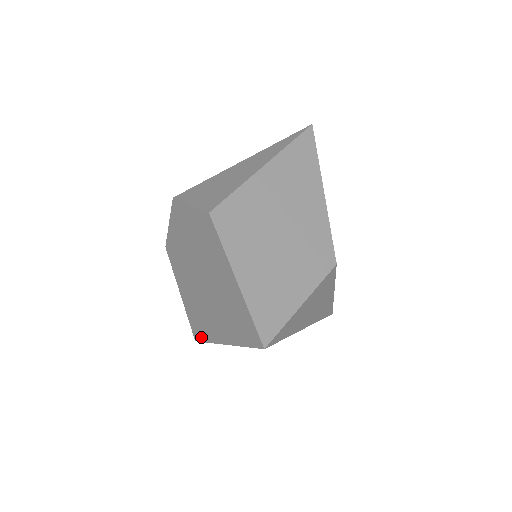
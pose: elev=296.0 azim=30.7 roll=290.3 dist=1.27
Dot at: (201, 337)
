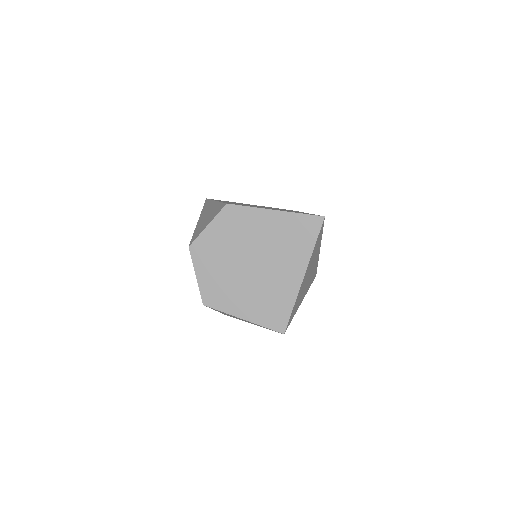
Dot at: (285, 316)
